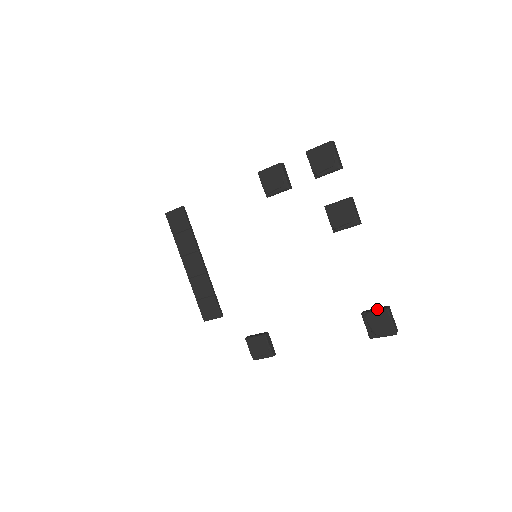
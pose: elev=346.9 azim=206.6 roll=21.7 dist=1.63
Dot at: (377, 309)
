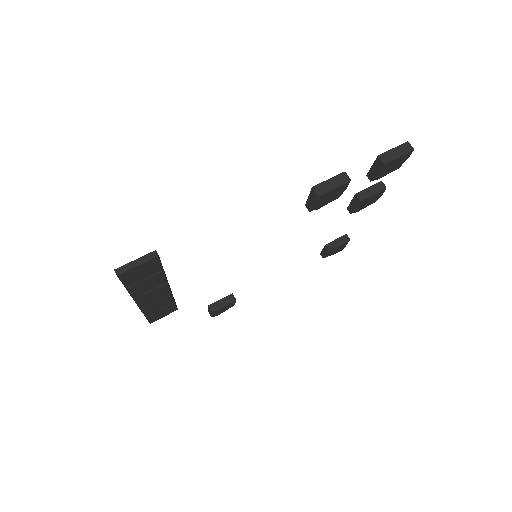
Dot at: (341, 242)
